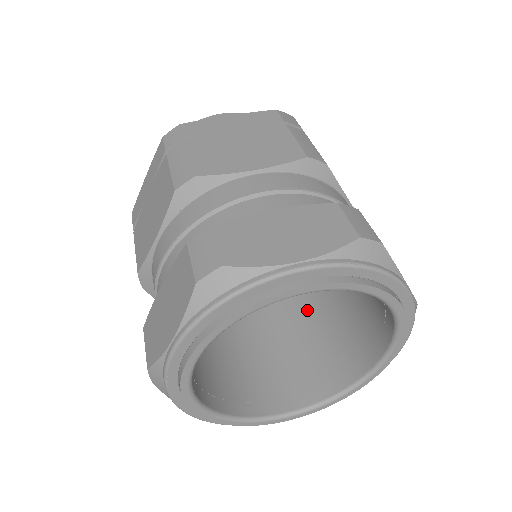
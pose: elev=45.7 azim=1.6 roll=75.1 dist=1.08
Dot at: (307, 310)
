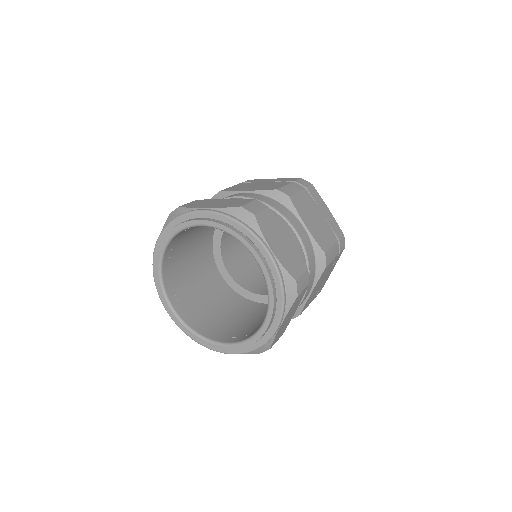
Dot at: occluded
